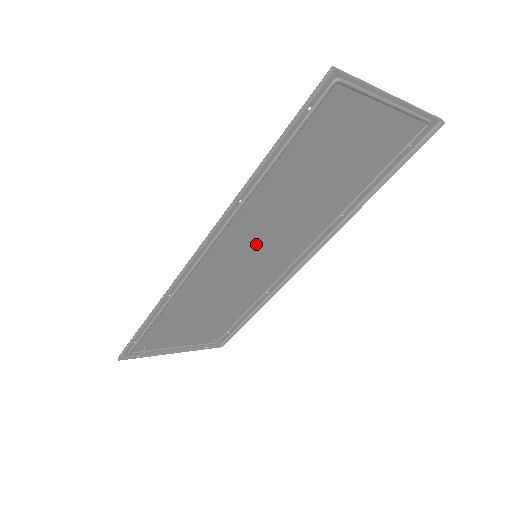
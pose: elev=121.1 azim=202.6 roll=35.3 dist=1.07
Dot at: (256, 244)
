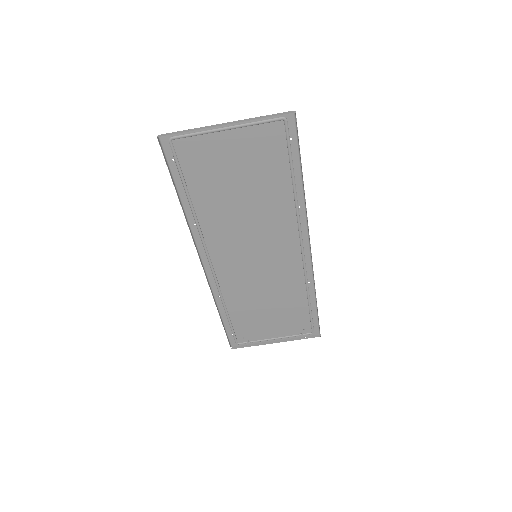
Dot at: (245, 248)
